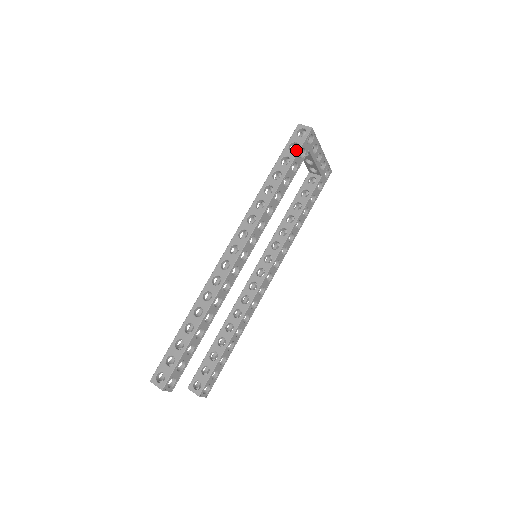
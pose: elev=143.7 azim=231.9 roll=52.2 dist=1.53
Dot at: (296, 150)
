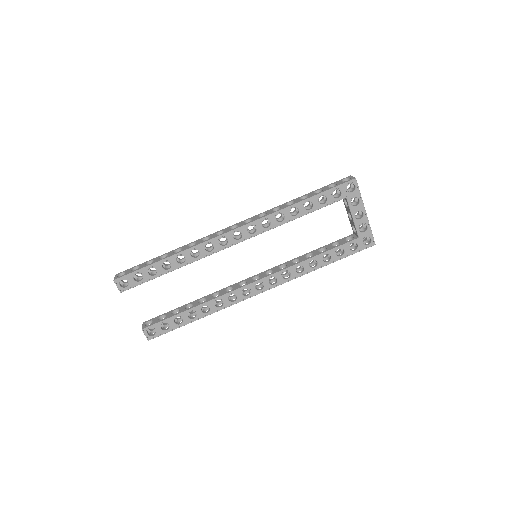
Dot at: (331, 187)
